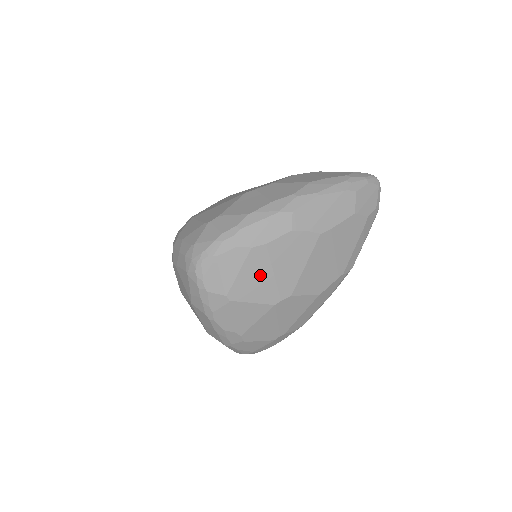
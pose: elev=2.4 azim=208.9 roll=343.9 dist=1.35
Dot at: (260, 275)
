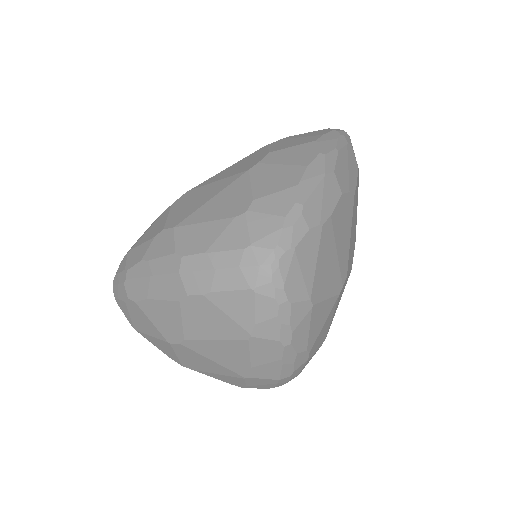
Dot at: (329, 259)
